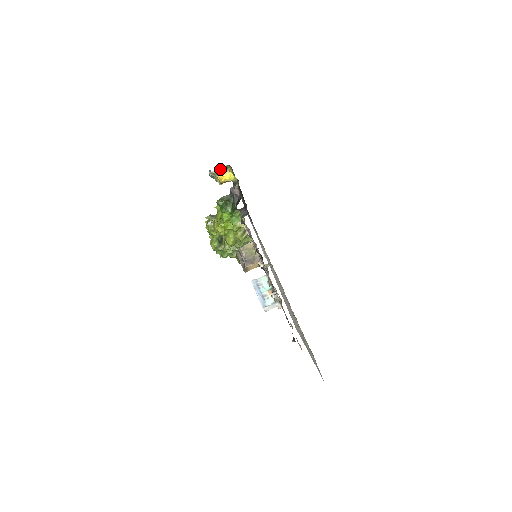
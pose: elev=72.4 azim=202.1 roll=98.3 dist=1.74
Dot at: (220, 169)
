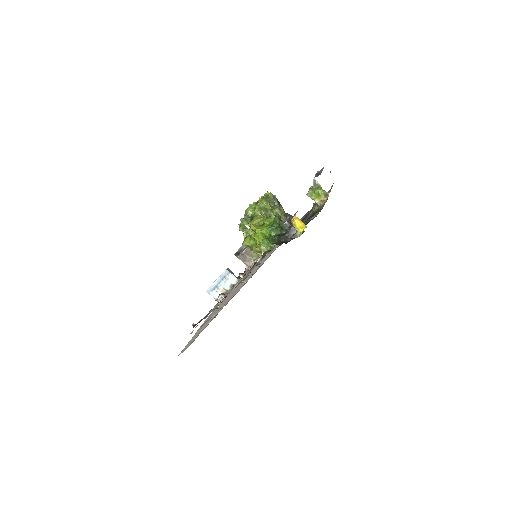
Dot at: (322, 190)
